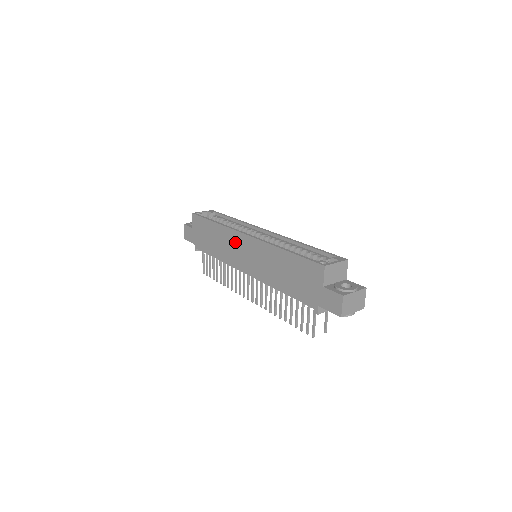
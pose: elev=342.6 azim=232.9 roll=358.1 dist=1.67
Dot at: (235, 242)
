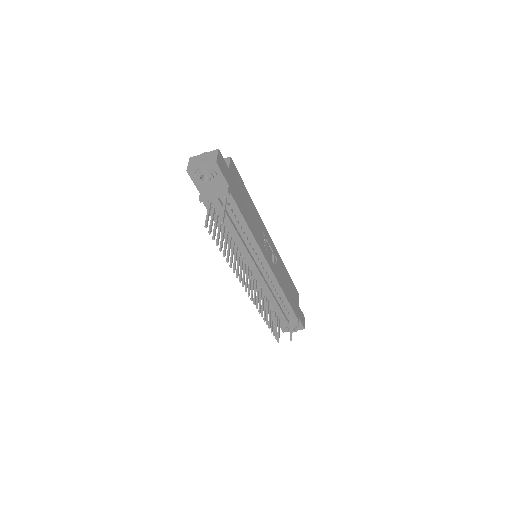
Dot at: occluded
